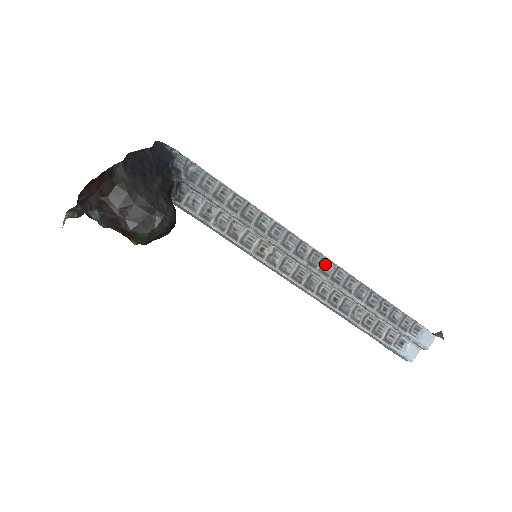
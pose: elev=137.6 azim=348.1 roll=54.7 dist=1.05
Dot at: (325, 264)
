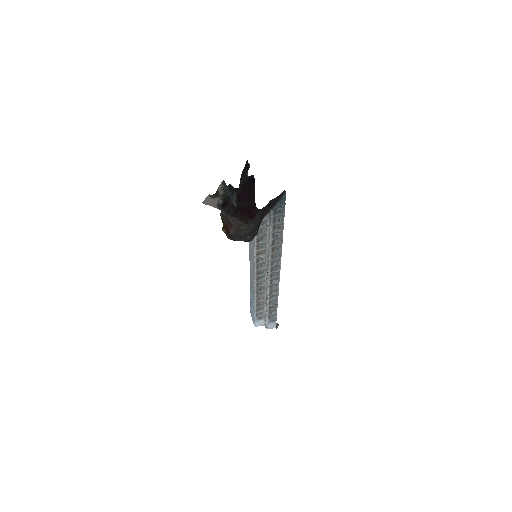
Dot at: (276, 279)
